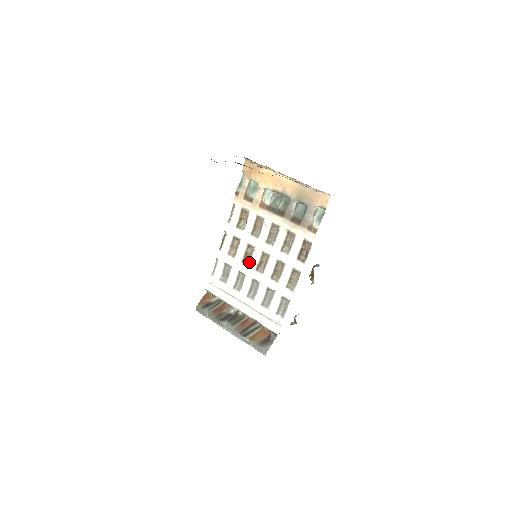
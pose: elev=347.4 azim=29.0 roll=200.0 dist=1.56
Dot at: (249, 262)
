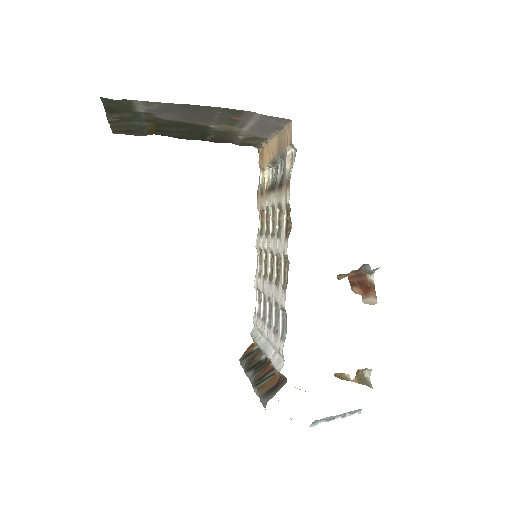
Dot at: occluded
